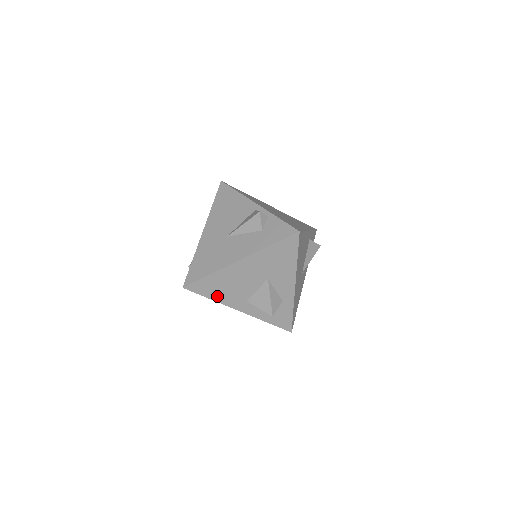
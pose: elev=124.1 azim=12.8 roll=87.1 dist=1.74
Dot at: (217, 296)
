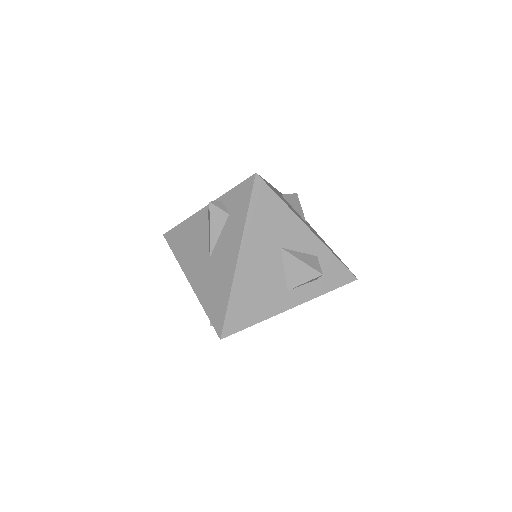
Dot at: (258, 314)
